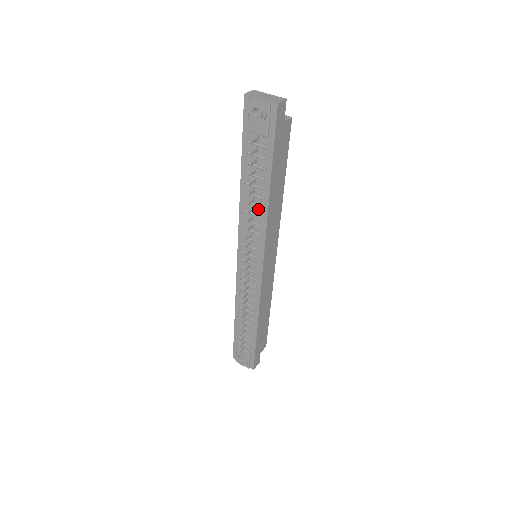
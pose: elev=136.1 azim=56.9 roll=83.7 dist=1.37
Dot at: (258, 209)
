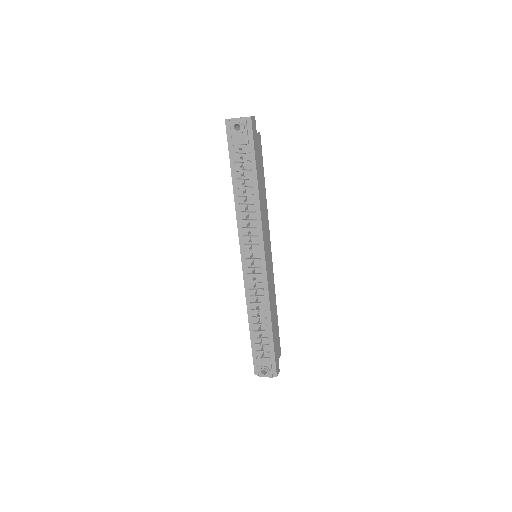
Dot at: (251, 206)
